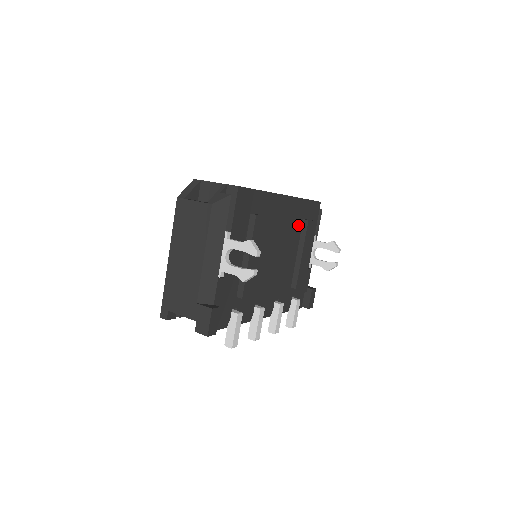
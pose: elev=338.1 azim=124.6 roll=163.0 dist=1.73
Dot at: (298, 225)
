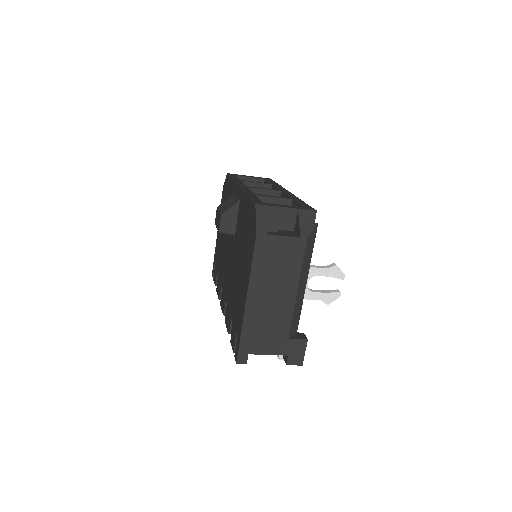
Dot at: occluded
